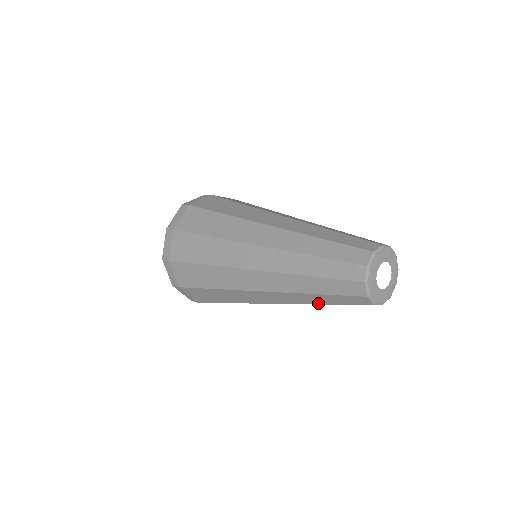
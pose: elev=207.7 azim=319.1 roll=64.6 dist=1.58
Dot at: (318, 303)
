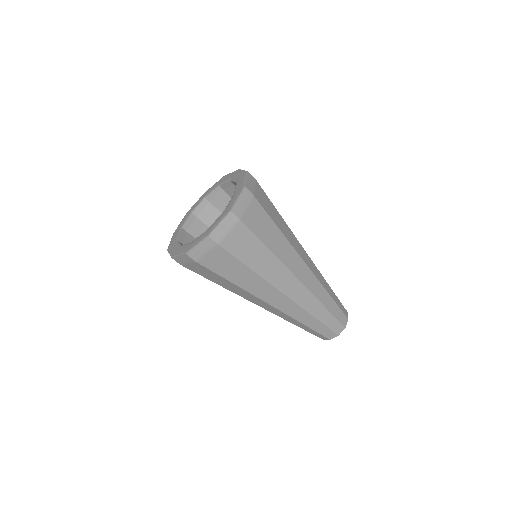
Dot at: occluded
